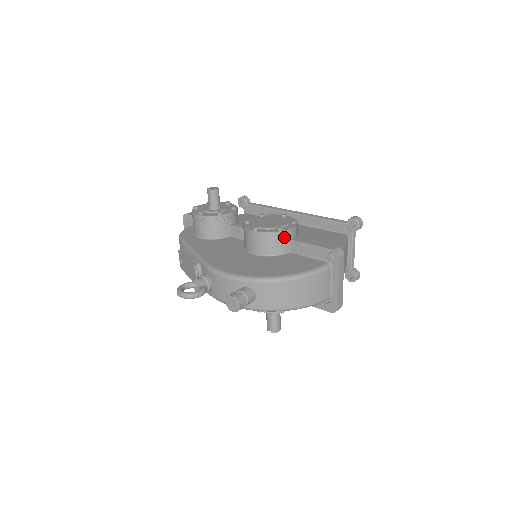
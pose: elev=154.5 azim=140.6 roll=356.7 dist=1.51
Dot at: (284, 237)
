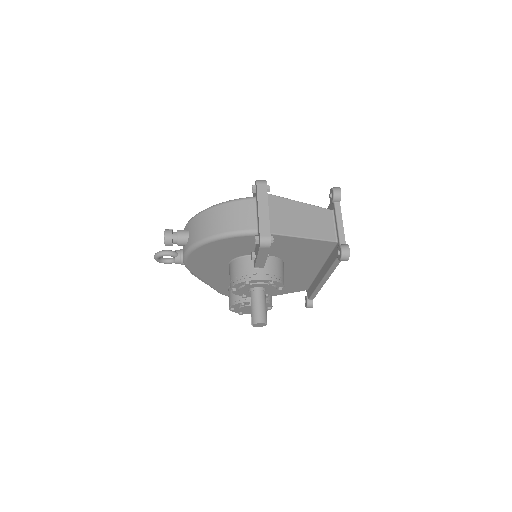
Dot at: occluded
